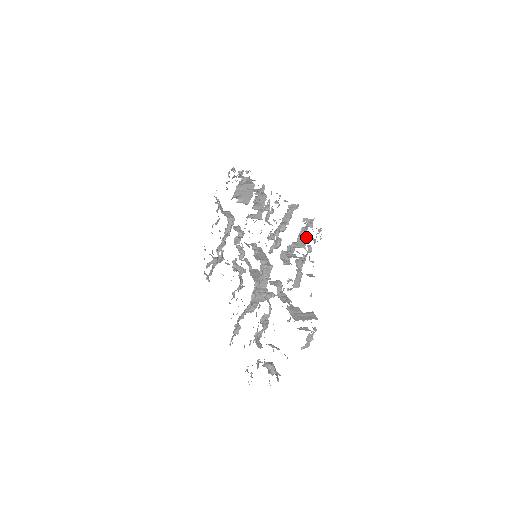
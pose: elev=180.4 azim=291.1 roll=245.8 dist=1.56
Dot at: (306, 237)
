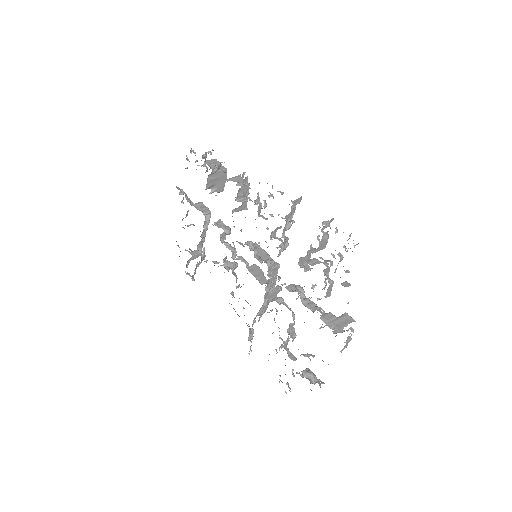
Dot at: occluded
